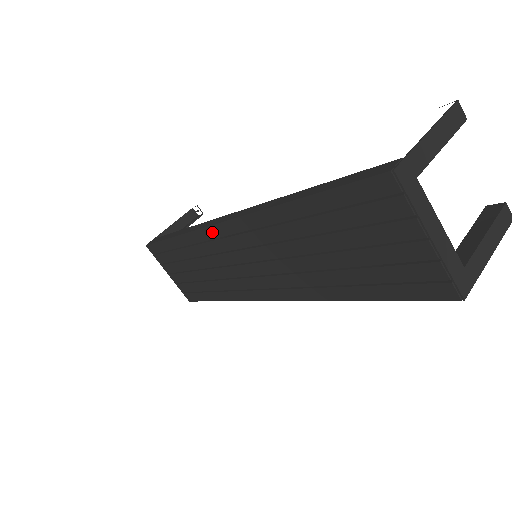
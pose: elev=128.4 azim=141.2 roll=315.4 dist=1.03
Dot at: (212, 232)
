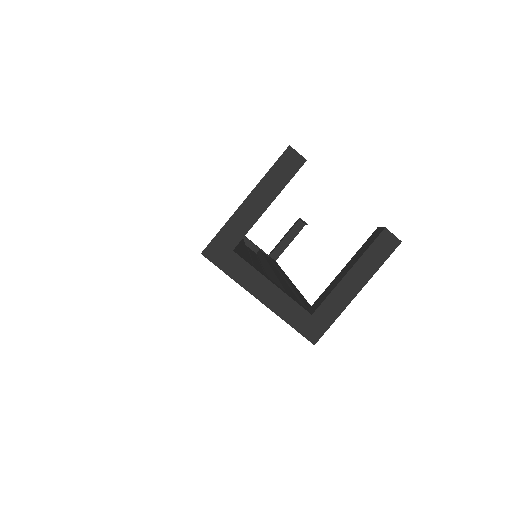
Dot at: occluded
